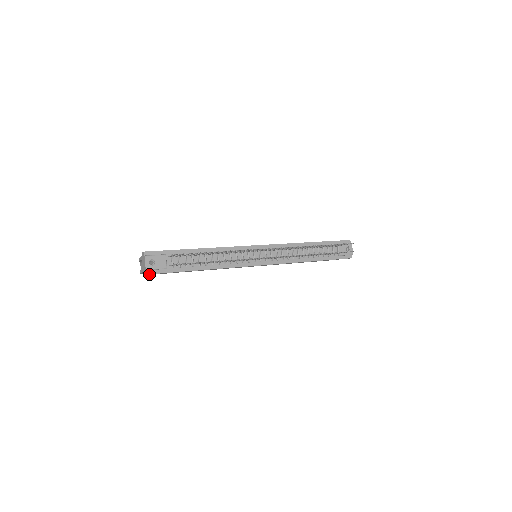
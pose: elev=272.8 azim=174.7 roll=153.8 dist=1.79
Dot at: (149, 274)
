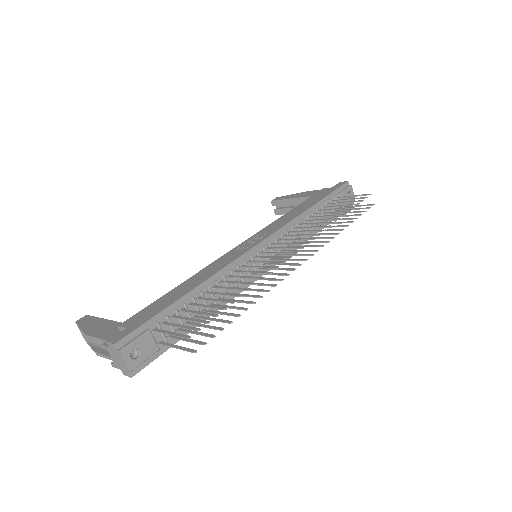
Dot at: occluded
